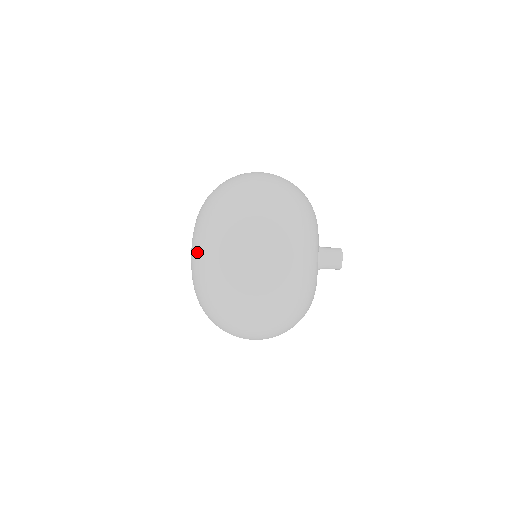
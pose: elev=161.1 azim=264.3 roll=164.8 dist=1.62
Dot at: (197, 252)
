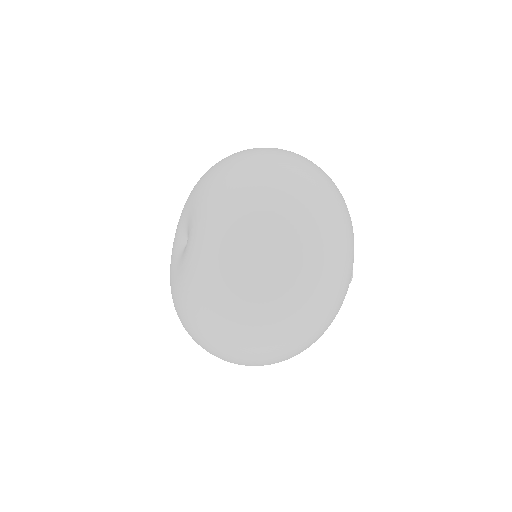
Dot at: (230, 195)
